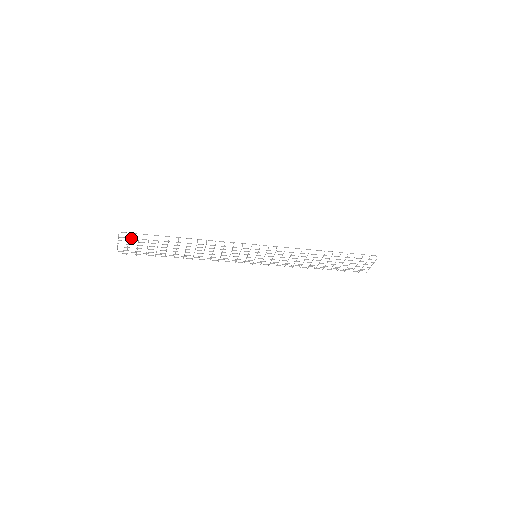
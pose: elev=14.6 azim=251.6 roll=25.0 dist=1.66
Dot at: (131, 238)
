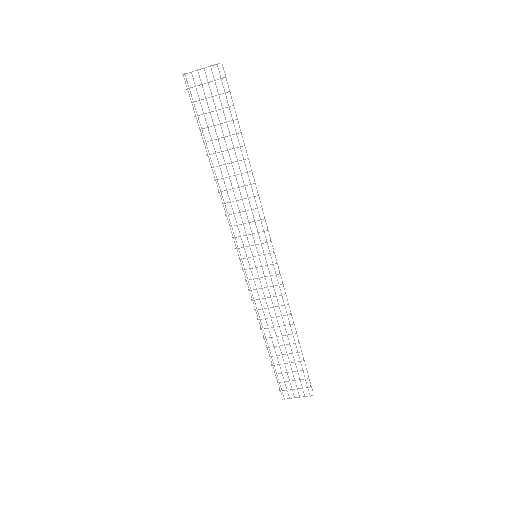
Dot at: (222, 82)
